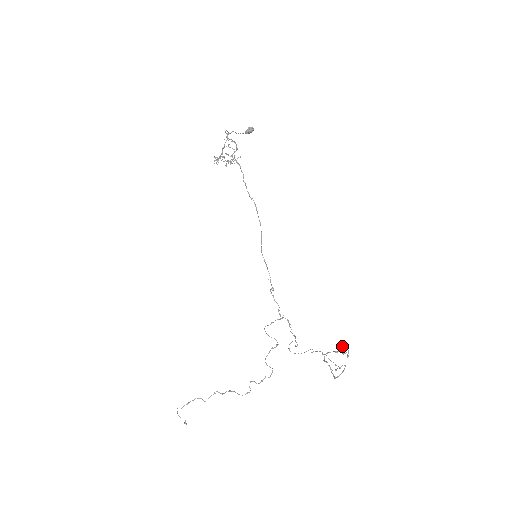
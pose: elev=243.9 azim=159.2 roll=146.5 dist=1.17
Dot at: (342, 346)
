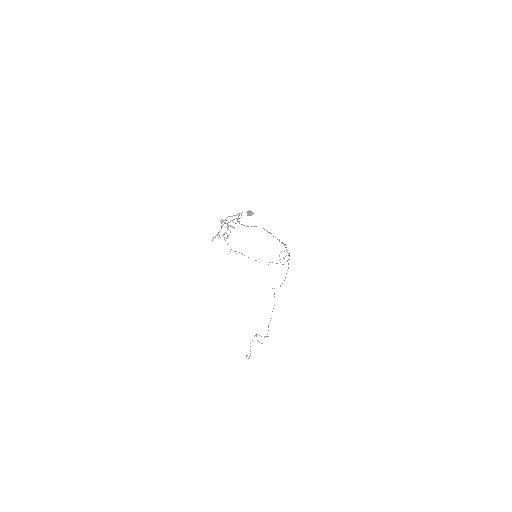
Dot at: (246, 355)
